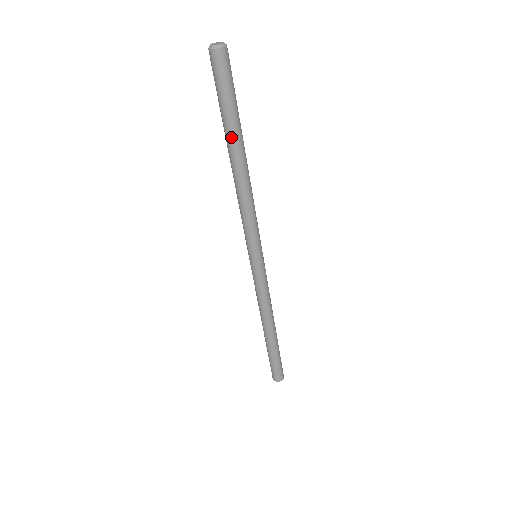
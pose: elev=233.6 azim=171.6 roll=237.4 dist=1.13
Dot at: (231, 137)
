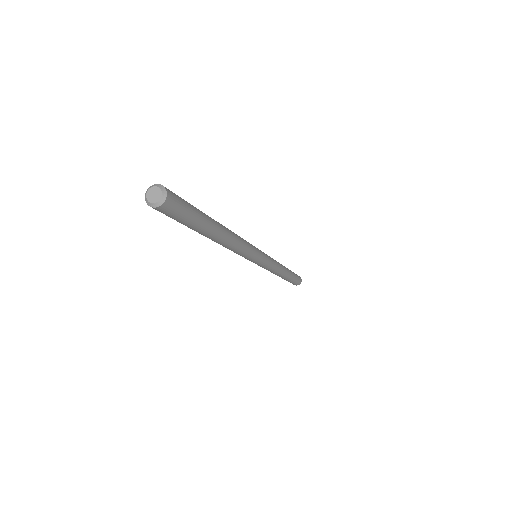
Dot at: (203, 234)
